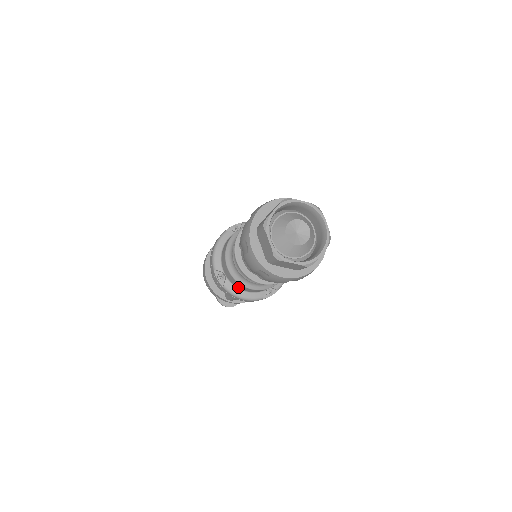
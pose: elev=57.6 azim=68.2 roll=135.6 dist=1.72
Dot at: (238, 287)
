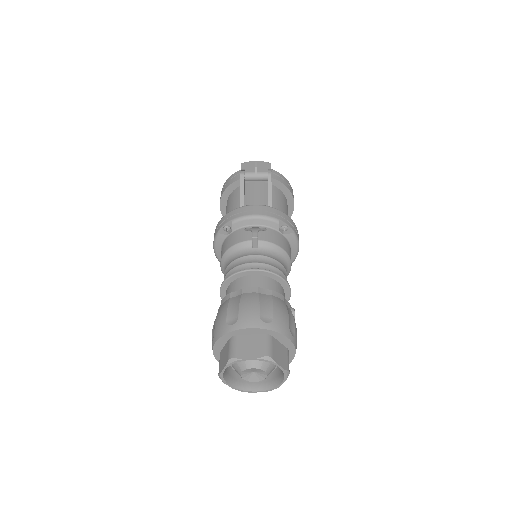
Dot at: occluded
